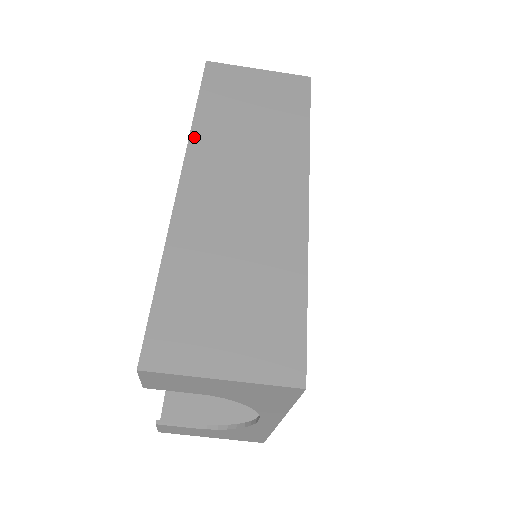
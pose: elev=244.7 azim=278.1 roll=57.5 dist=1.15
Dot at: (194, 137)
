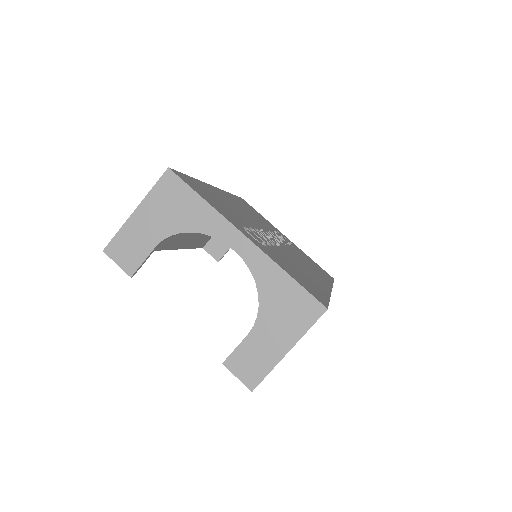
Dot at: occluded
